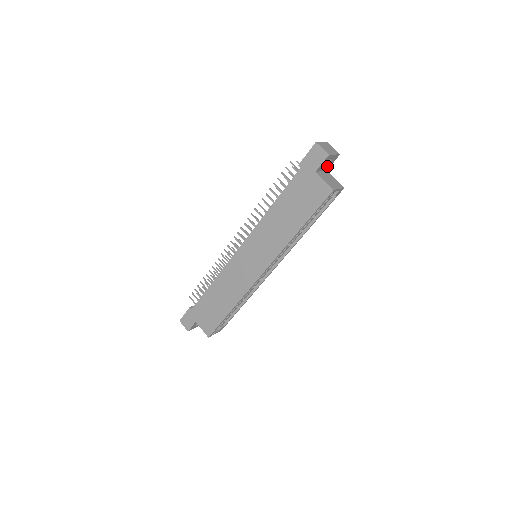
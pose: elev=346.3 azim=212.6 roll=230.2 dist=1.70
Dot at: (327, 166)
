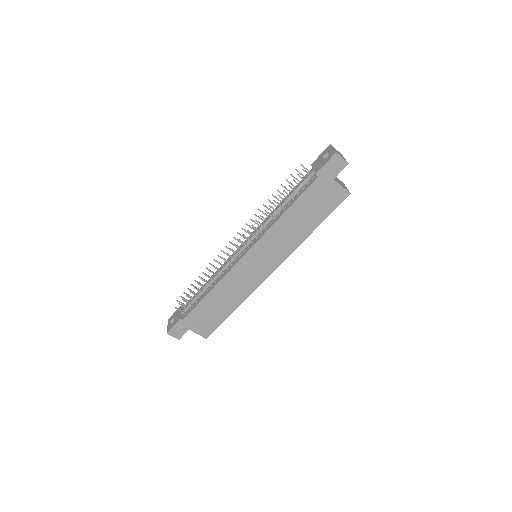
Dot at: occluded
